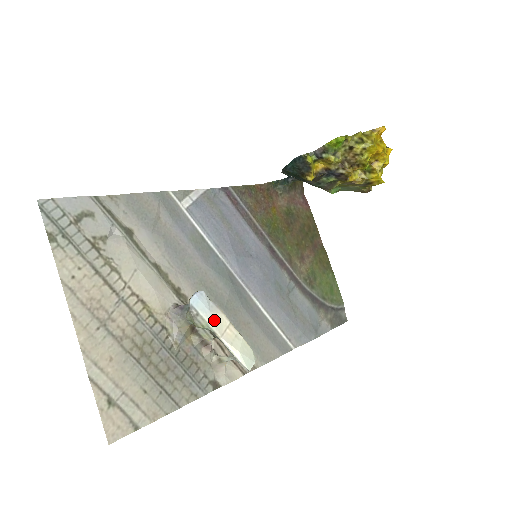
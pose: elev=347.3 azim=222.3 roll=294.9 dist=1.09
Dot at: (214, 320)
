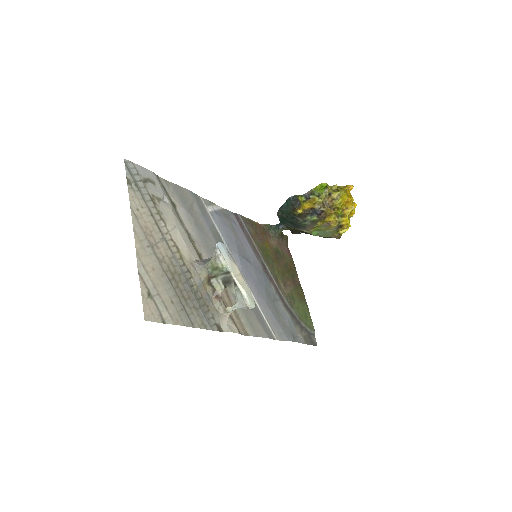
Dot at: (231, 264)
